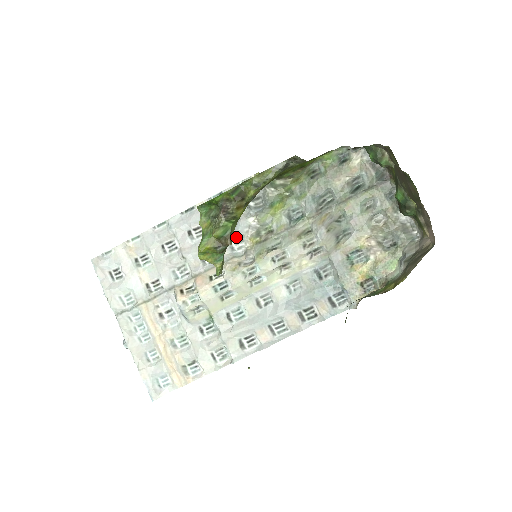
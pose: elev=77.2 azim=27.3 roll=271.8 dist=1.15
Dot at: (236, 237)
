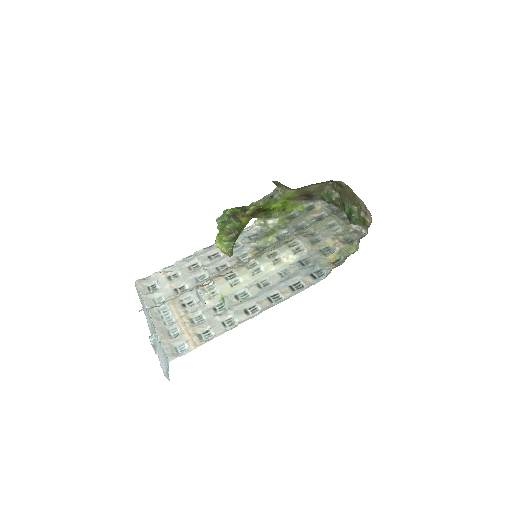
Dot at: (242, 254)
